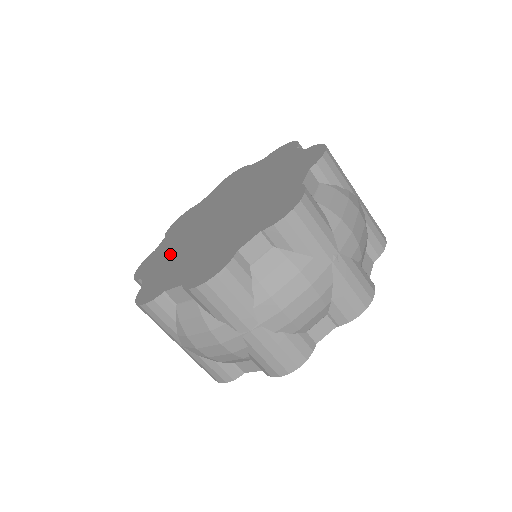
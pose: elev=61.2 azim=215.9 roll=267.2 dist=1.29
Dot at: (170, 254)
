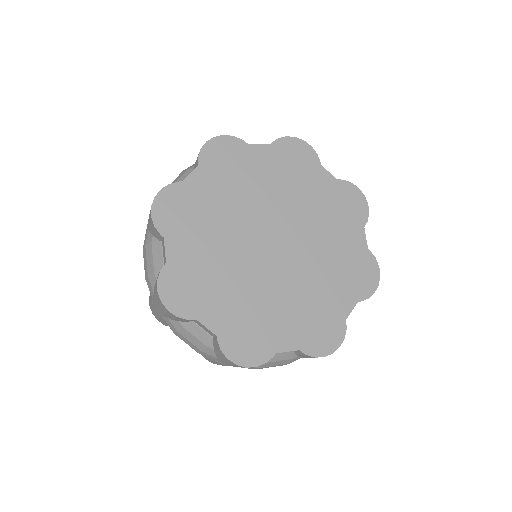
Dot at: (228, 191)
